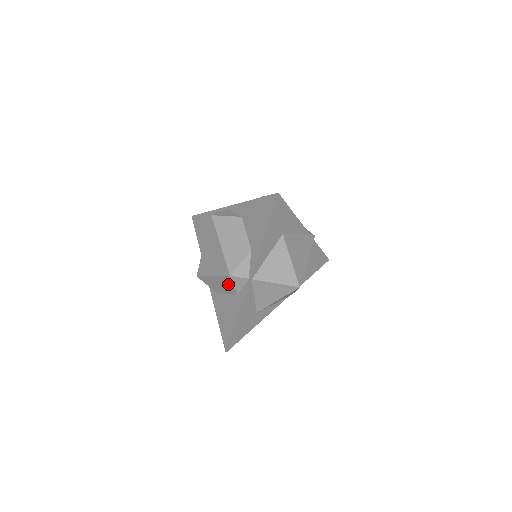
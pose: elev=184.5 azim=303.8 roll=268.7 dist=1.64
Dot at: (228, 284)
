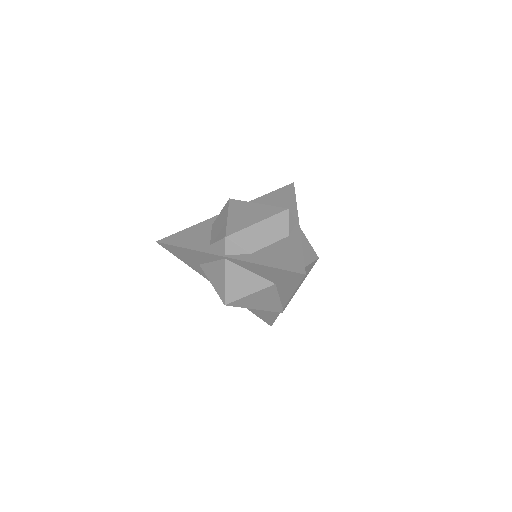
Dot at: (280, 225)
